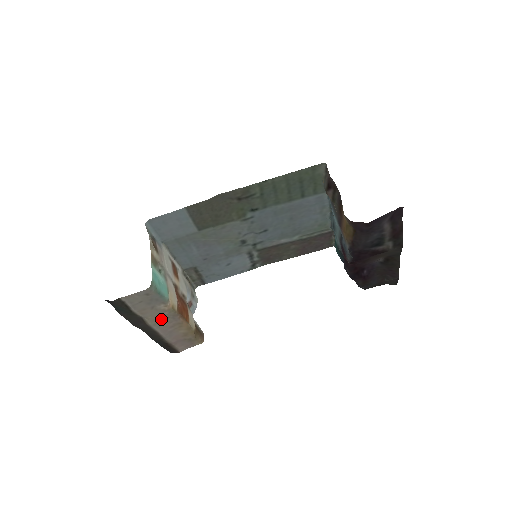
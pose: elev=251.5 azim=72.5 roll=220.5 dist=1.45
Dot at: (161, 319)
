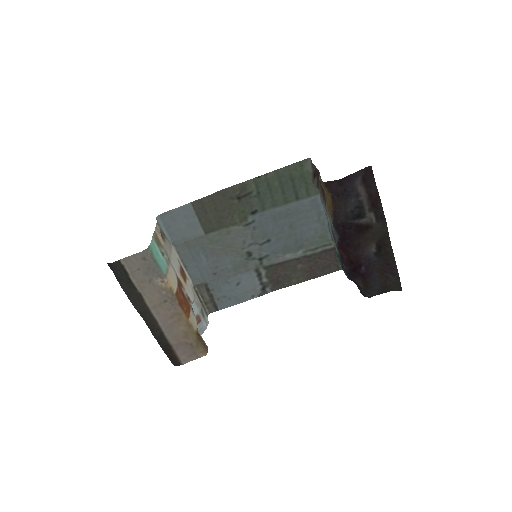
Dot at: (159, 301)
